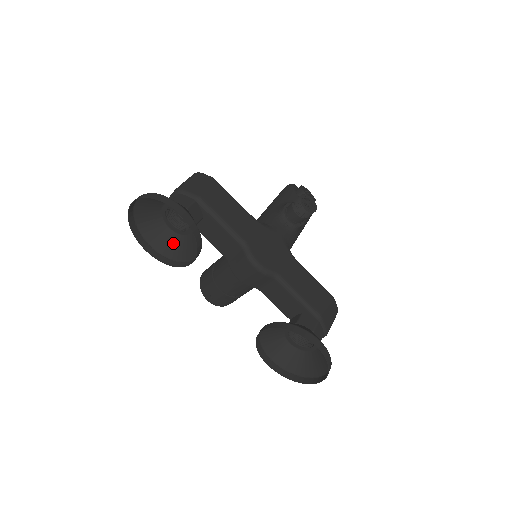
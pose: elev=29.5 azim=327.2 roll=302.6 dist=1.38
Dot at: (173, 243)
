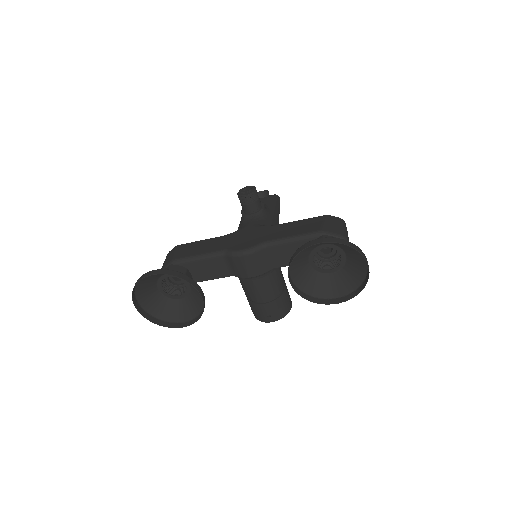
Dot at: (191, 305)
